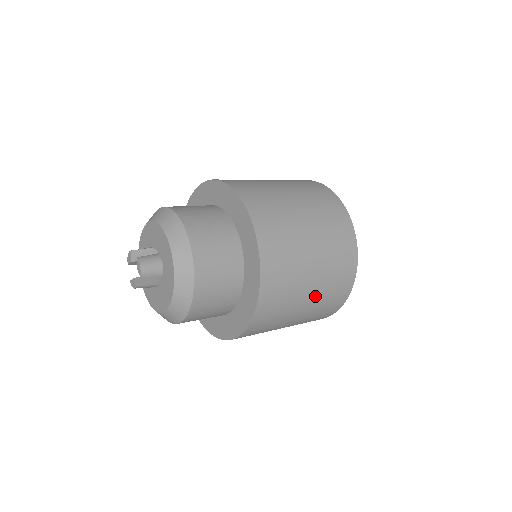
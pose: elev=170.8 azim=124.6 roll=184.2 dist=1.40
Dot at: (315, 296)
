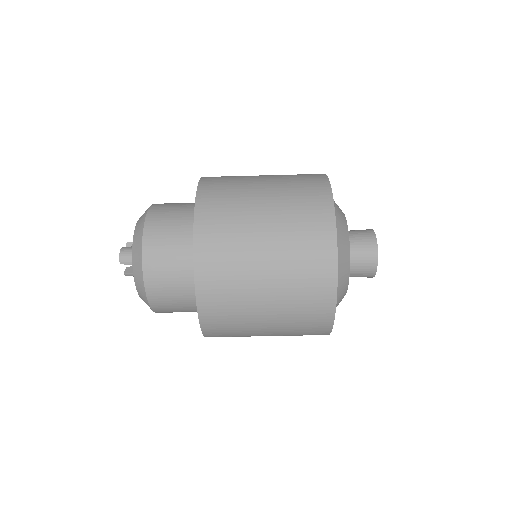
Dot at: (277, 299)
